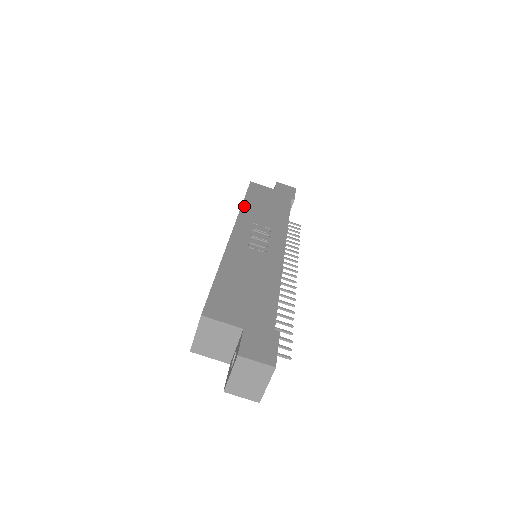
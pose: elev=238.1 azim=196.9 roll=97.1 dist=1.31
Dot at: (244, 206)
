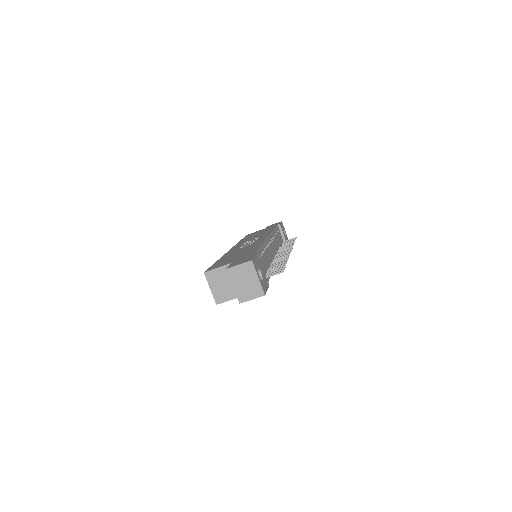
Dot at: (240, 241)
